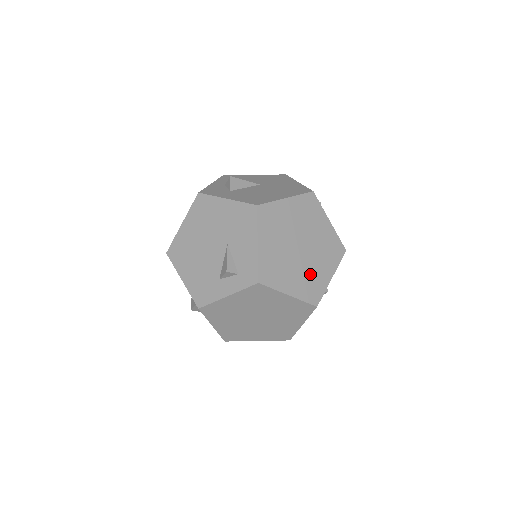
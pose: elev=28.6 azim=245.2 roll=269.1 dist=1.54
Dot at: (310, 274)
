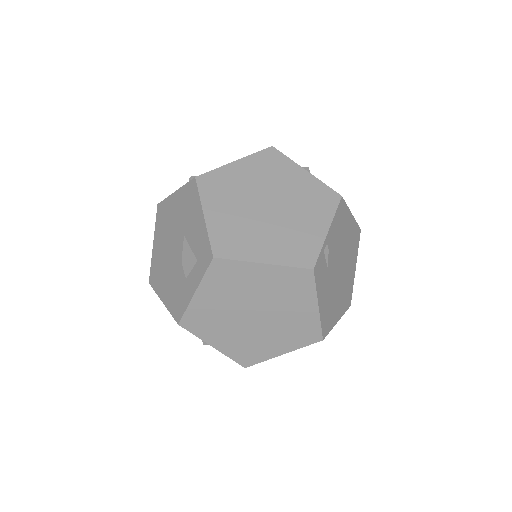
Dot at: (291, 233)
